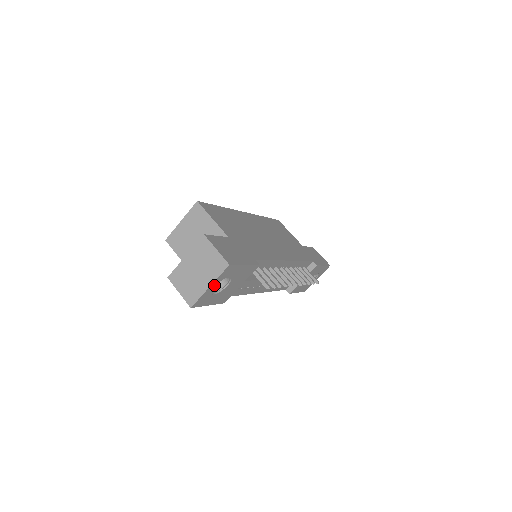
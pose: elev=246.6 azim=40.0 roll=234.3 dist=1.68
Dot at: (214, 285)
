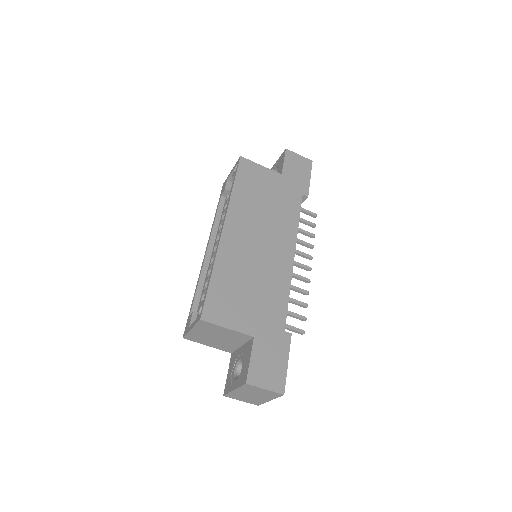
Dot at: occluded
